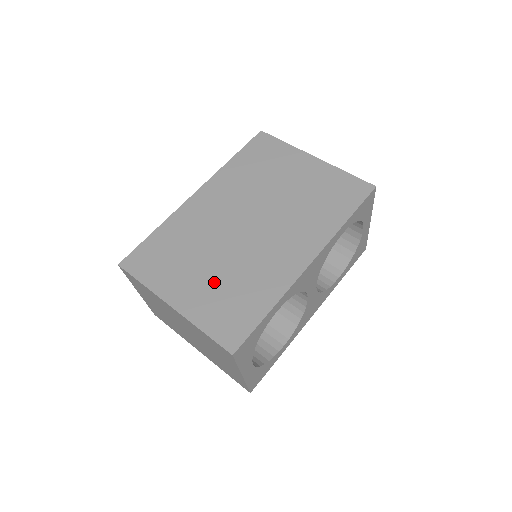
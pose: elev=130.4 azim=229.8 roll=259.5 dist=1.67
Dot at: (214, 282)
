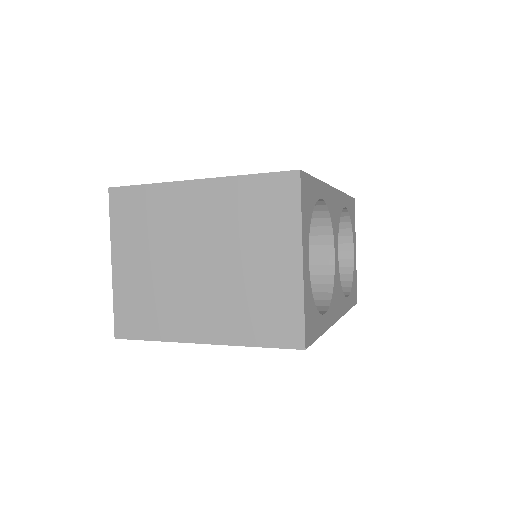
Dot at: occluded
